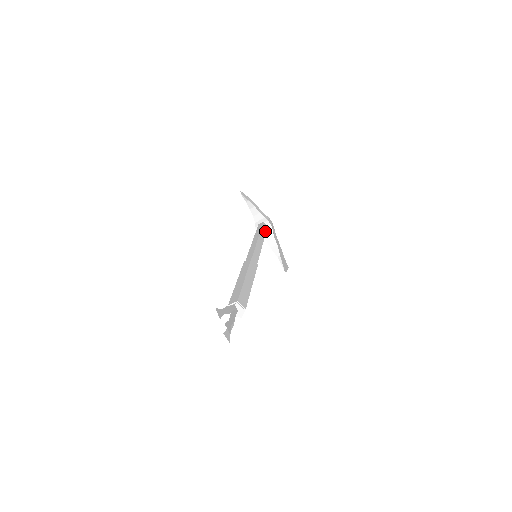
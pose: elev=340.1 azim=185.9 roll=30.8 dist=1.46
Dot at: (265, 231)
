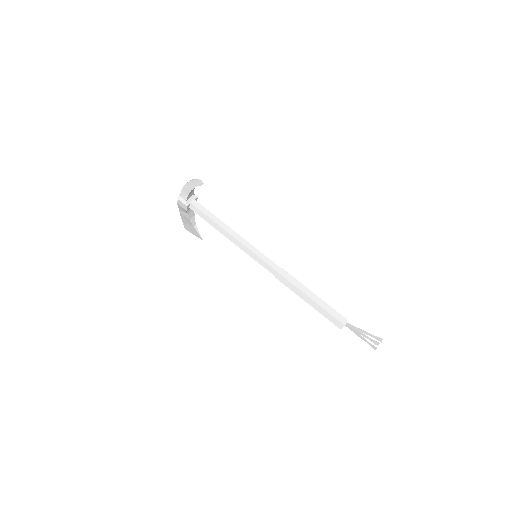
Dot at: occluded
